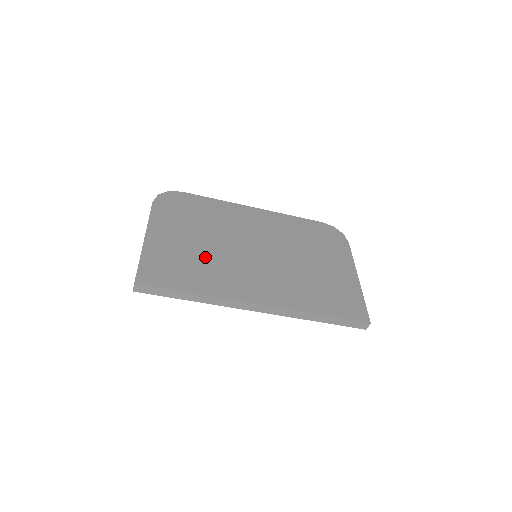
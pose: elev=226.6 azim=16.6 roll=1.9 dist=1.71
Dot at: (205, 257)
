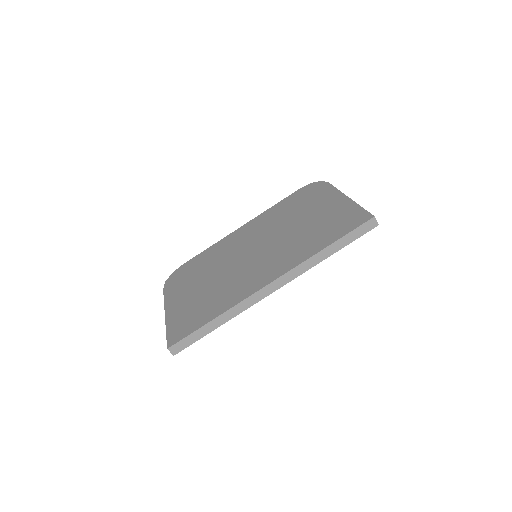
Dot at: (214, 289)
